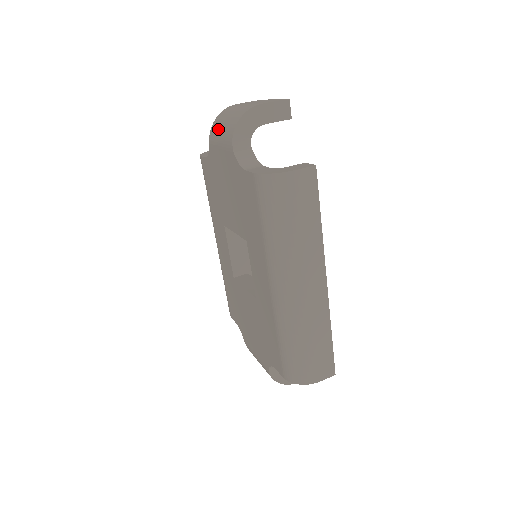
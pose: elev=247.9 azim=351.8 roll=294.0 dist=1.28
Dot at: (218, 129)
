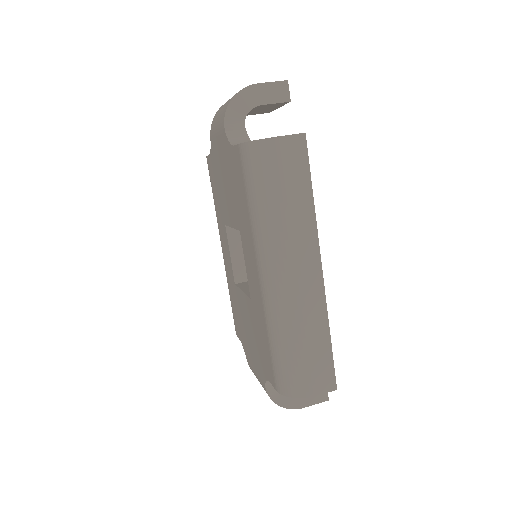
Dot at: (216, 117)
